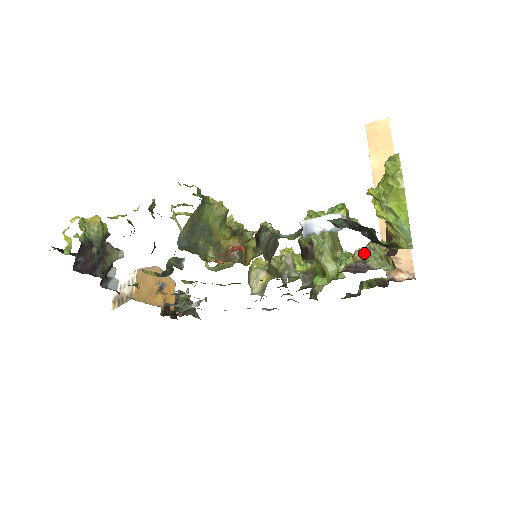
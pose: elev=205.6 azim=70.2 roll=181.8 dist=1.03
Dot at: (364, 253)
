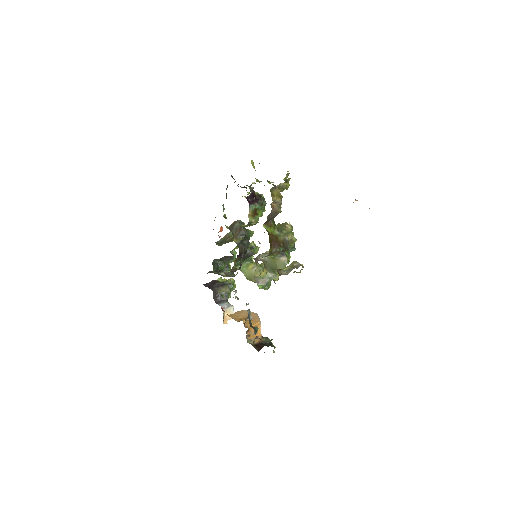
Dot at: occluded
